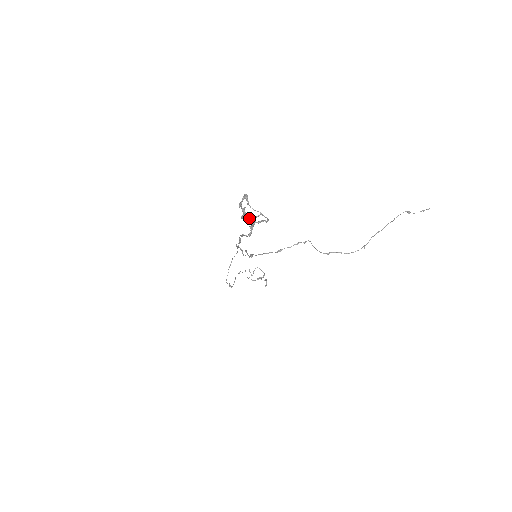
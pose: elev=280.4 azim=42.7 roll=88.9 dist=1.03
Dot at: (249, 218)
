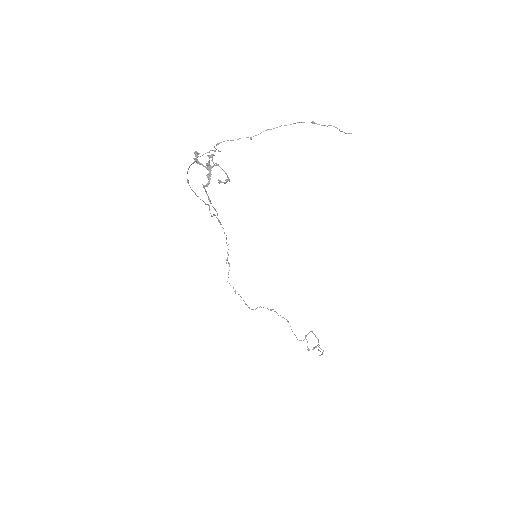
Dot at: (205, 166)
